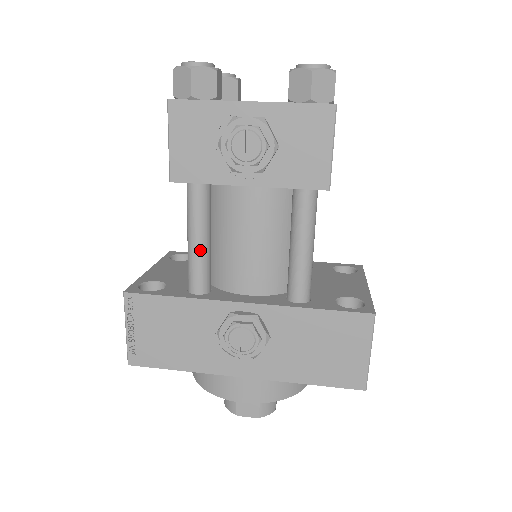
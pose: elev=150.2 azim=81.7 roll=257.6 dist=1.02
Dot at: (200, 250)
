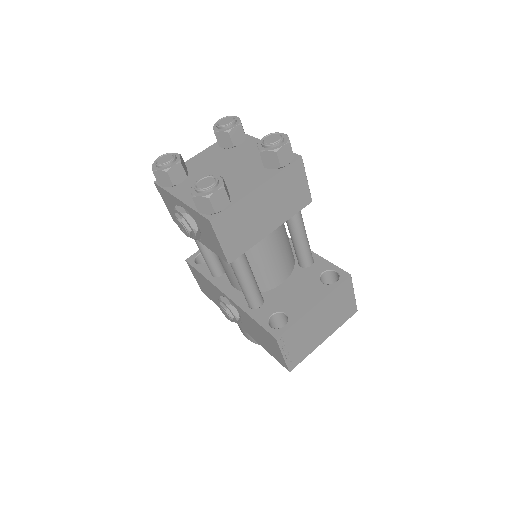
Dot at: (204, 256)
